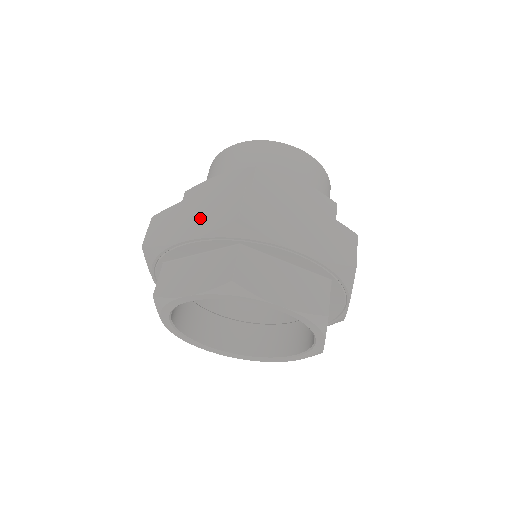
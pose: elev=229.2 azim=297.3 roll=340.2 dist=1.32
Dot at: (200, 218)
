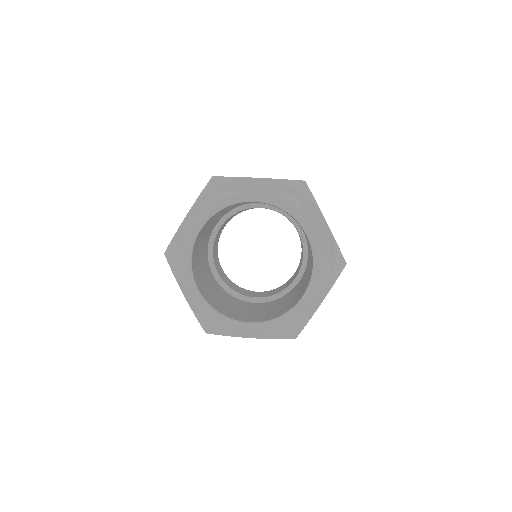
Dot at: occluded
